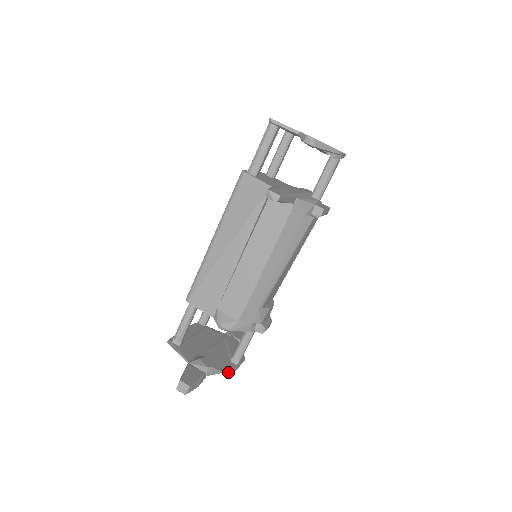
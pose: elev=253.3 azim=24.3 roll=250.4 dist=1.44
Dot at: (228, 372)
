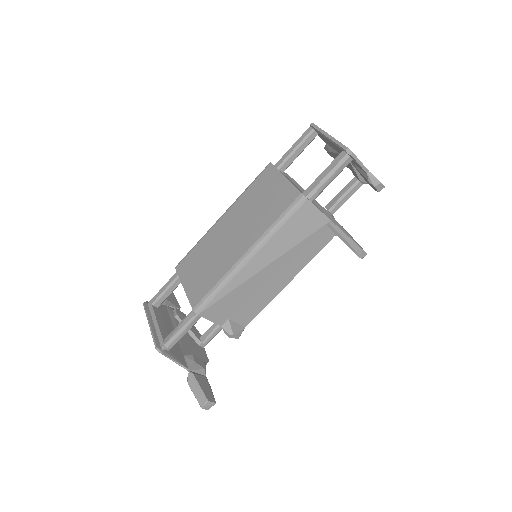
Dot at: occluded
